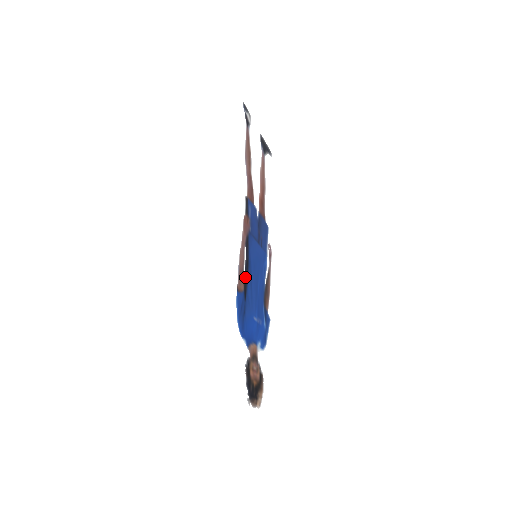
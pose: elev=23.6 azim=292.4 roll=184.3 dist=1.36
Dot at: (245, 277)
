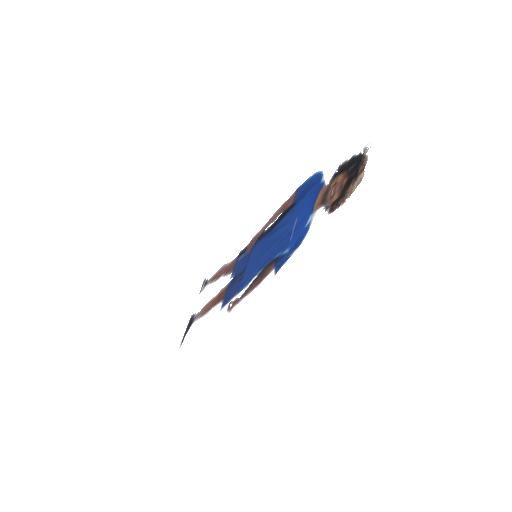
Dot at: (281, 215)
